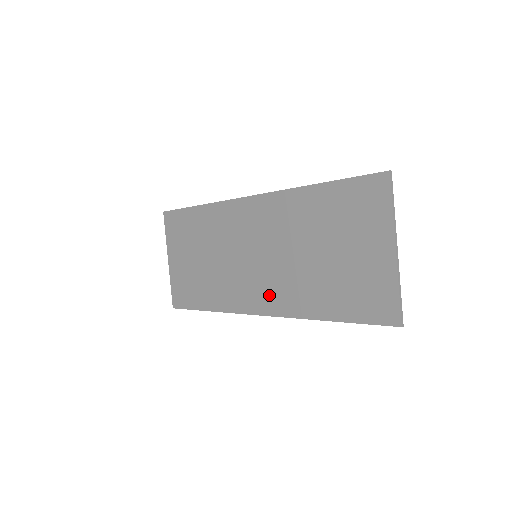
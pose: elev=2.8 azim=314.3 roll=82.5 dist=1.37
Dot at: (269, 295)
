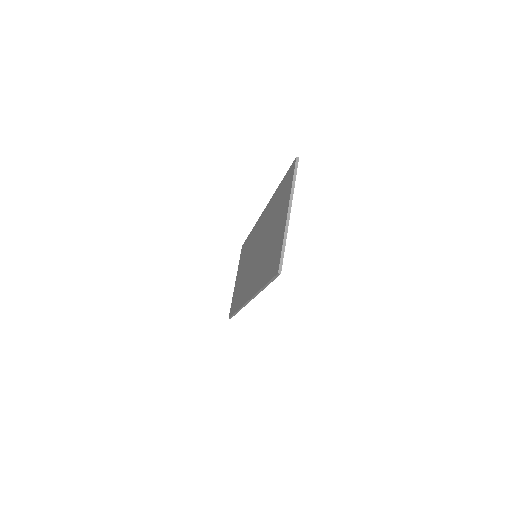
Dot at: (252, 283)
